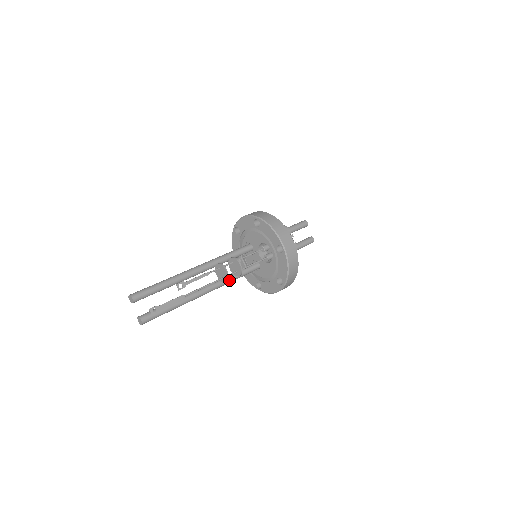
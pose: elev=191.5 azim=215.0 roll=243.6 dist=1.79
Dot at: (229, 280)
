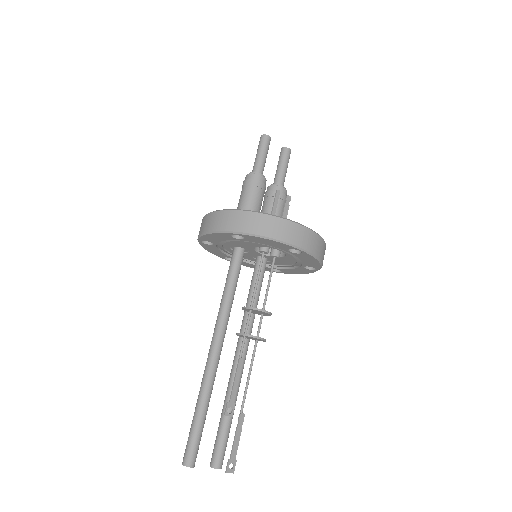
Dot at: (253, 316)
